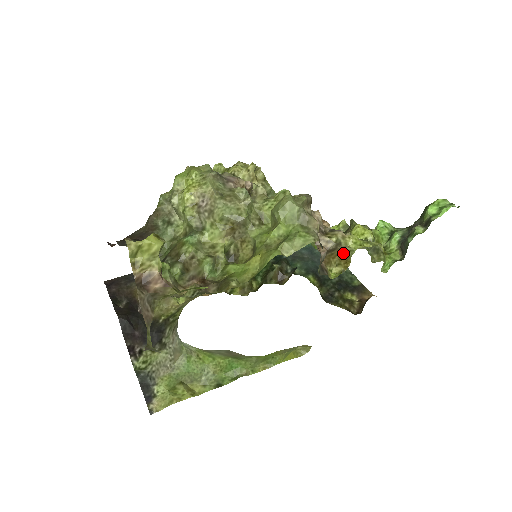
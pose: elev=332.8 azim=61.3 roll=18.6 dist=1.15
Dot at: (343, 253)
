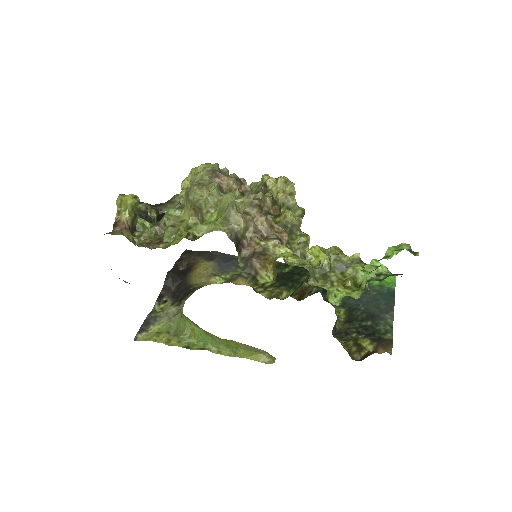
Dot at: (274, 261)
